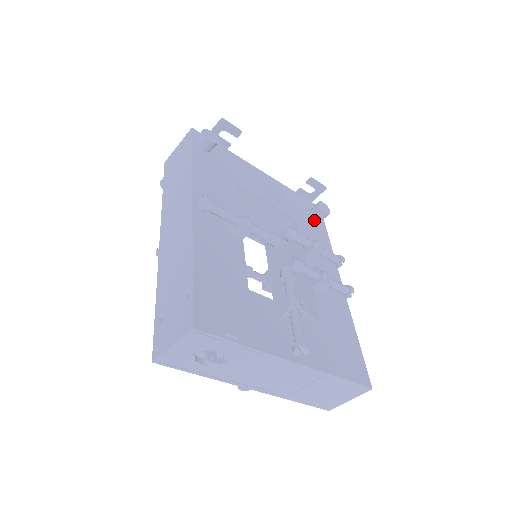
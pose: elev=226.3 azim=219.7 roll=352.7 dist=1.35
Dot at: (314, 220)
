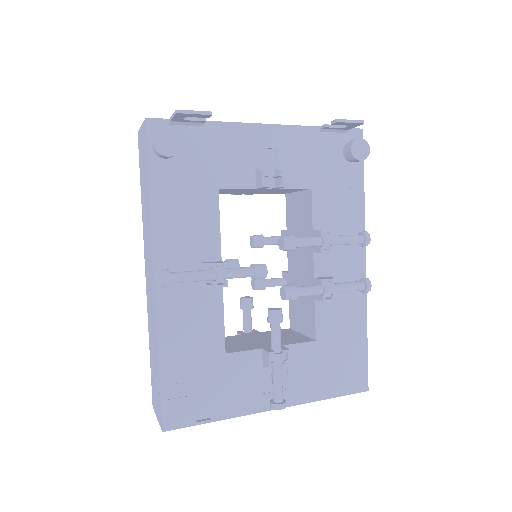
Dot at: (344, 168)
